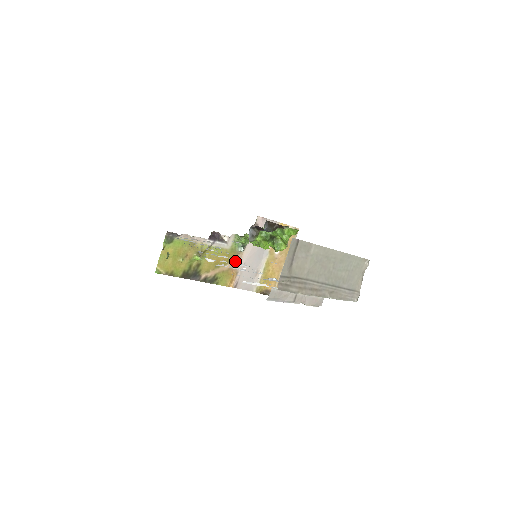
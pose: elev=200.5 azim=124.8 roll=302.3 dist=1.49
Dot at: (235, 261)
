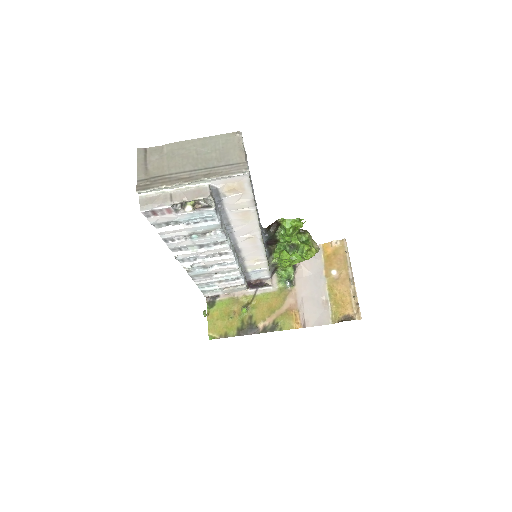
Dot at: (290, 300)
